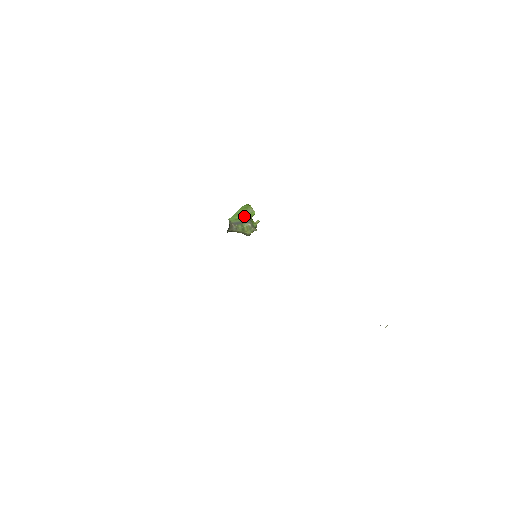
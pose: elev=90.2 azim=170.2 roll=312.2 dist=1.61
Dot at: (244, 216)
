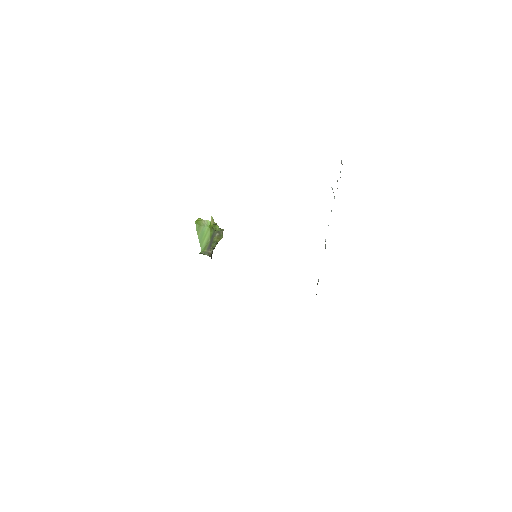
Dot at: (207, 235)
